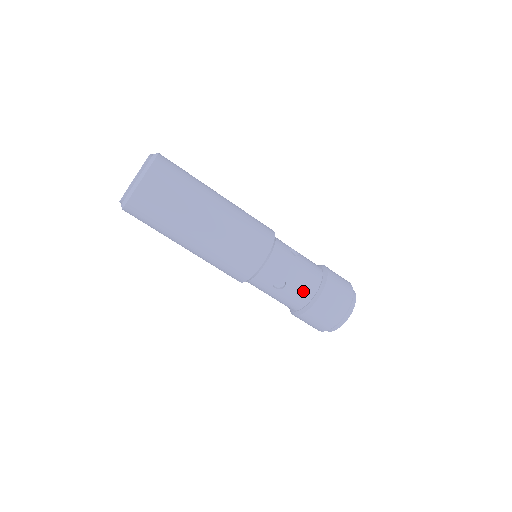
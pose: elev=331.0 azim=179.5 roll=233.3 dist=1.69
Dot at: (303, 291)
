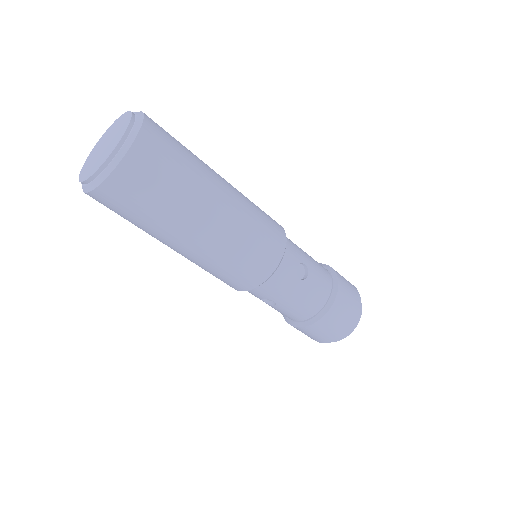
Dot at: (323, 278)
